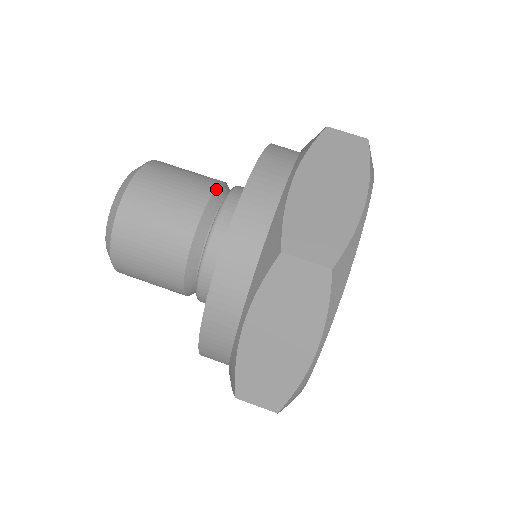
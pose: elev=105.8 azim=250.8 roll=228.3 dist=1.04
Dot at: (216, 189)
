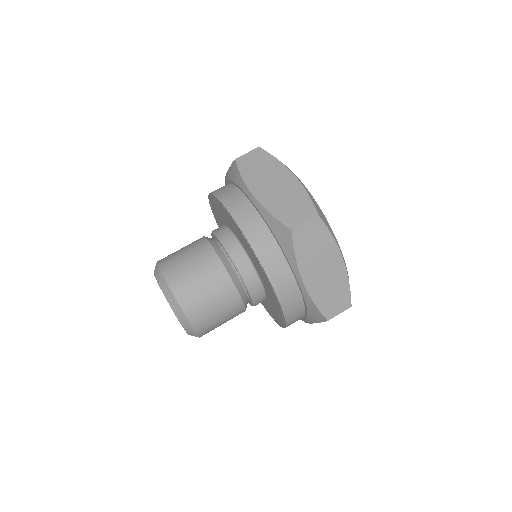
Dot at: (209, 242)
